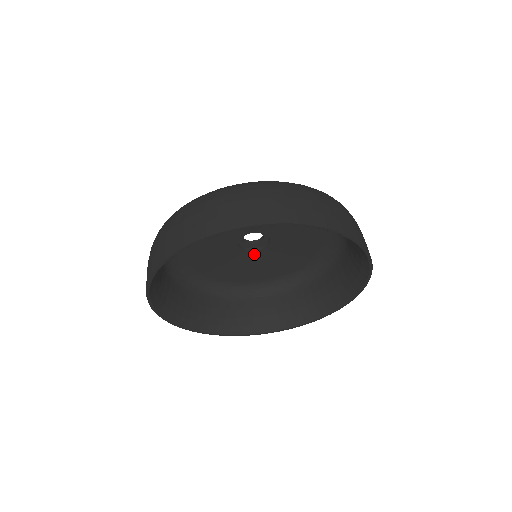
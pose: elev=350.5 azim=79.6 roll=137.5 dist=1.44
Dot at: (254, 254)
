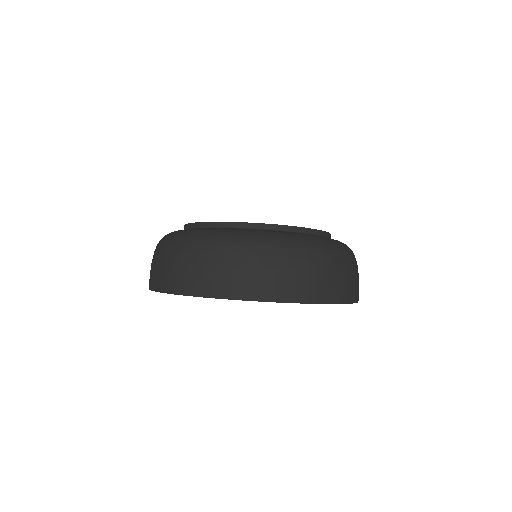
Dot at: occluded
